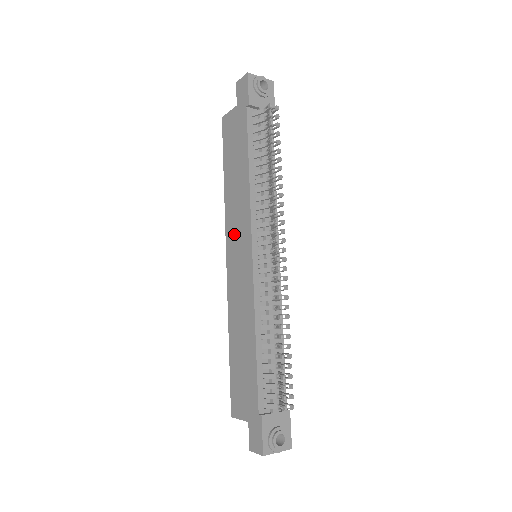
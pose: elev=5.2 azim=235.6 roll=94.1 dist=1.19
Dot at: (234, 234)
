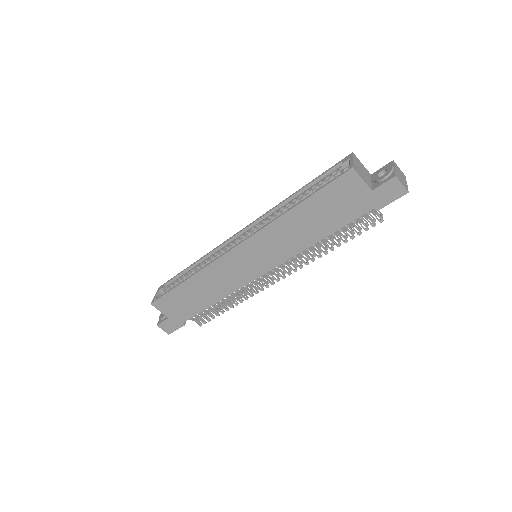
Dot at: (261, 248)
